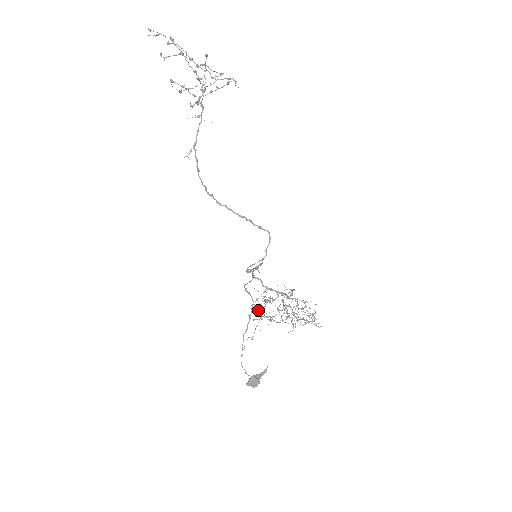
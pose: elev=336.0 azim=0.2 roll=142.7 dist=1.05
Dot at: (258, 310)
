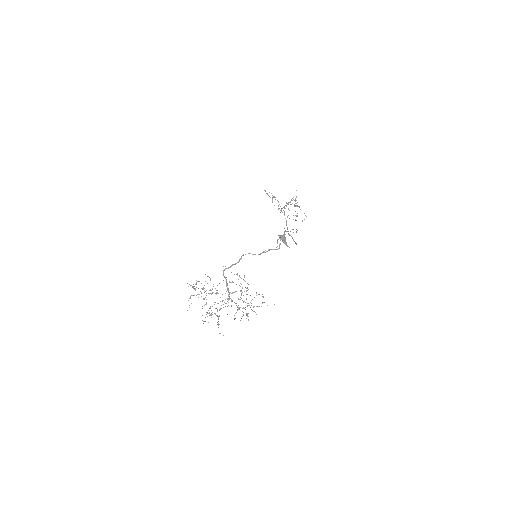
Dot at: occluded
